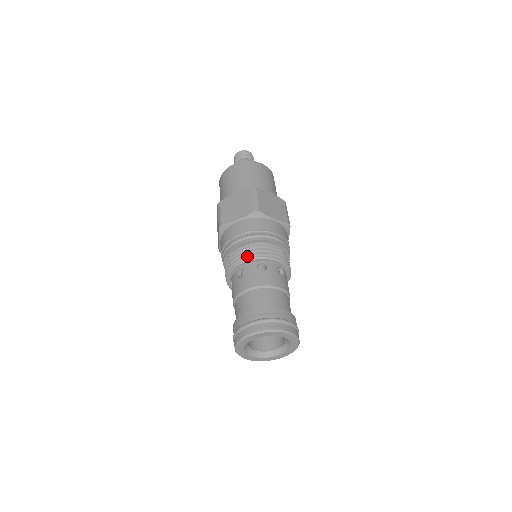
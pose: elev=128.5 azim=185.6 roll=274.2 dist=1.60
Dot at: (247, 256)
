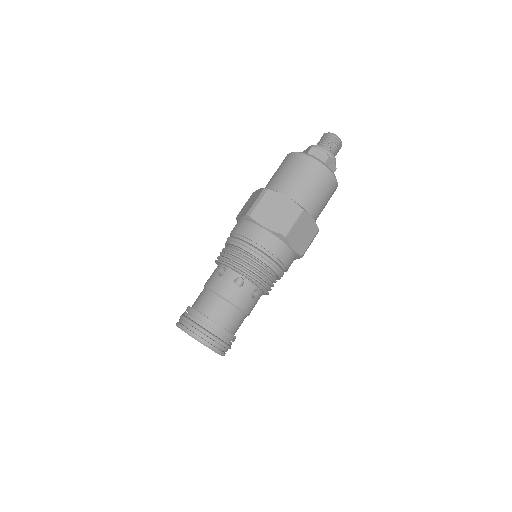
Dot at: (219, 257)
